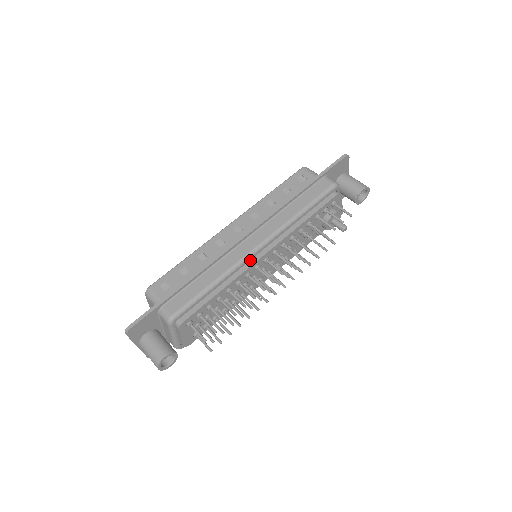
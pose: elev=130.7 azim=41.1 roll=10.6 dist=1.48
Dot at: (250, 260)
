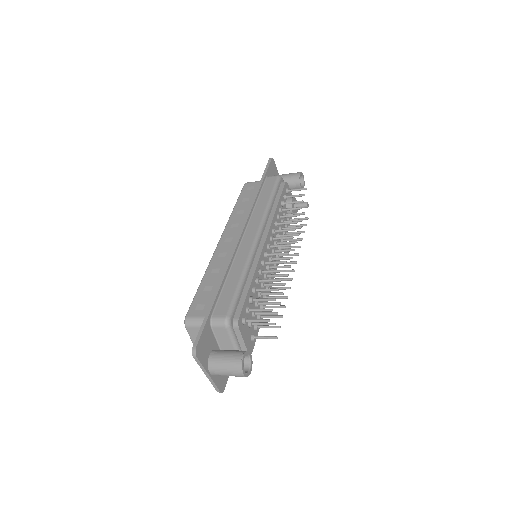
Dot at: (257, 250)
